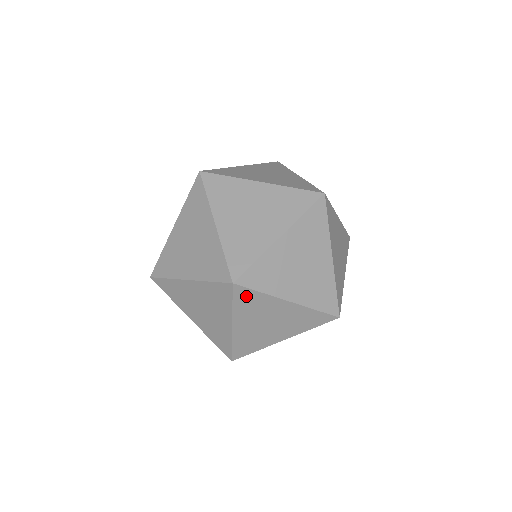
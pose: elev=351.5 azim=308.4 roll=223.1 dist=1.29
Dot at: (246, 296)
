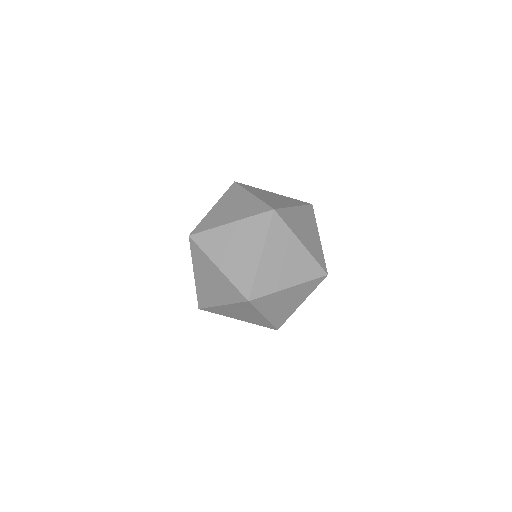
Dot at: (196, 250)
